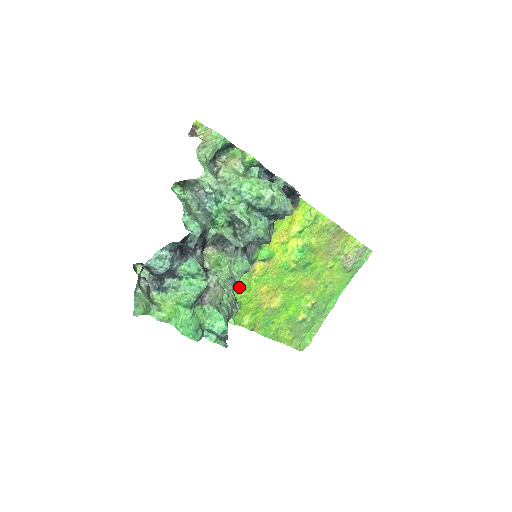
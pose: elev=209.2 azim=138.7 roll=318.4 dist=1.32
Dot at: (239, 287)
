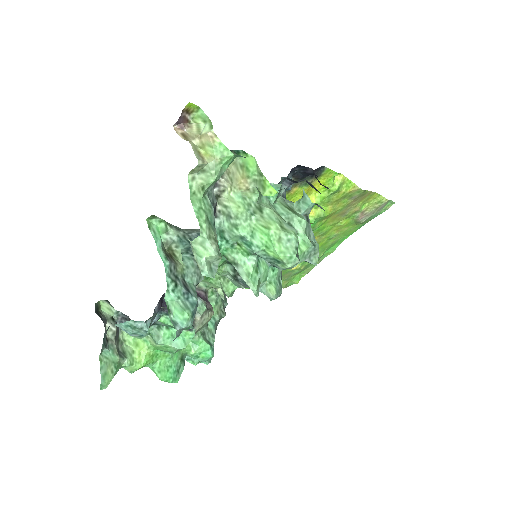
Dot at: occluded
